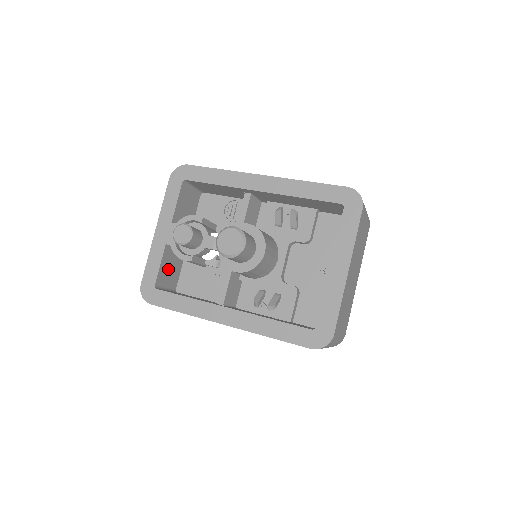
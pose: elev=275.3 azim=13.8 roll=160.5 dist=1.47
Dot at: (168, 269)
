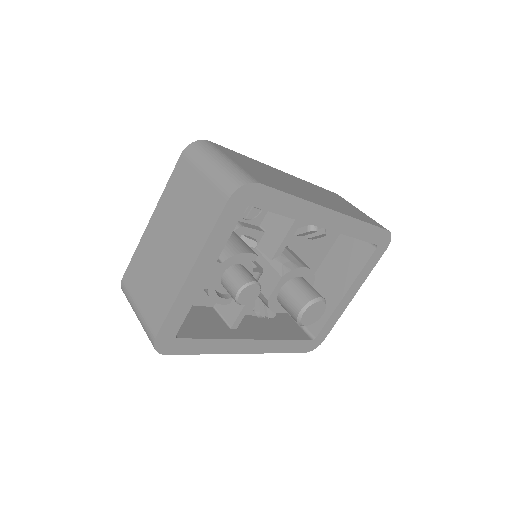
Dot at: occluded
